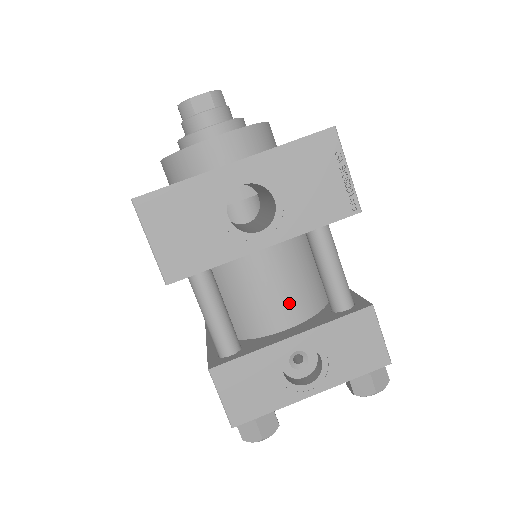
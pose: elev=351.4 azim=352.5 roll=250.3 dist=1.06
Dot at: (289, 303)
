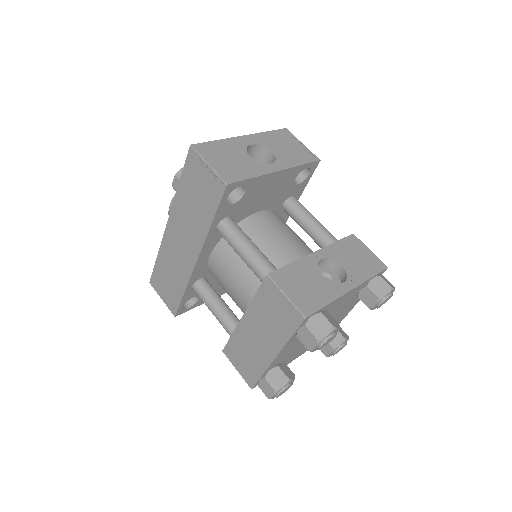
Dot at: (299, 247)
